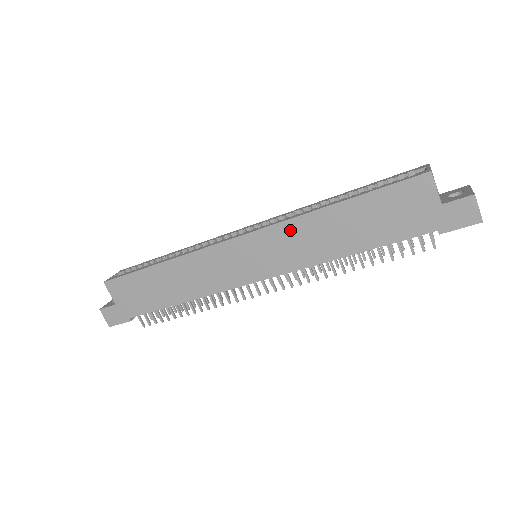
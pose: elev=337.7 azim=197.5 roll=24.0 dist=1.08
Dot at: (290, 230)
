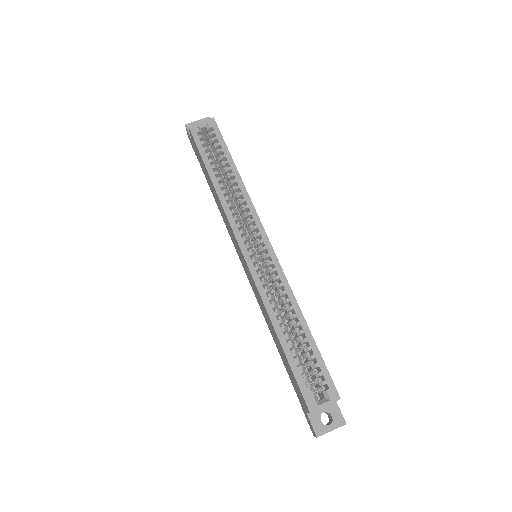
Dot at: (259, 296)
